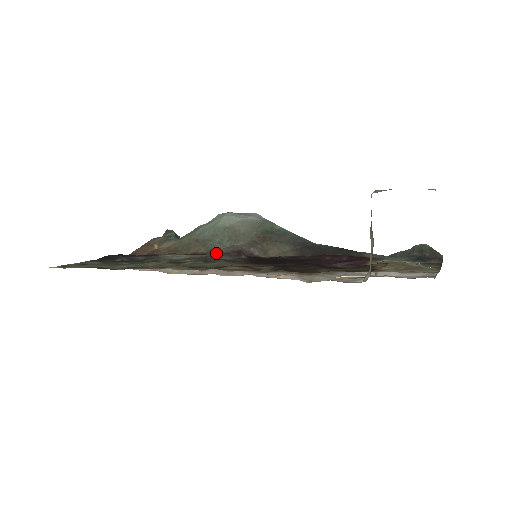
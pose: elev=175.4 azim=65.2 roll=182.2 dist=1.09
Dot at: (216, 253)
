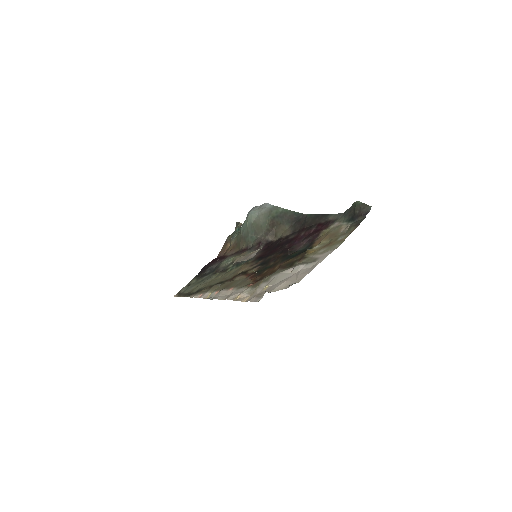
Dot at: (251, 246)
